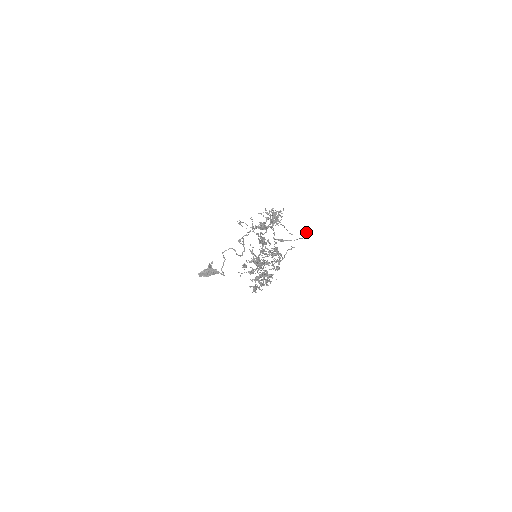
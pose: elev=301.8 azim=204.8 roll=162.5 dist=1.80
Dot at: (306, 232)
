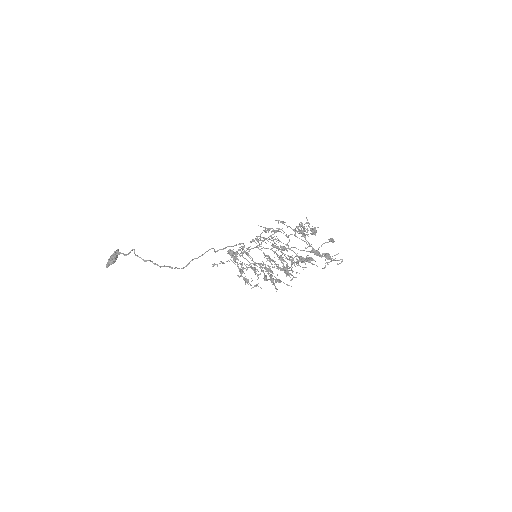
Dot at: occluded
